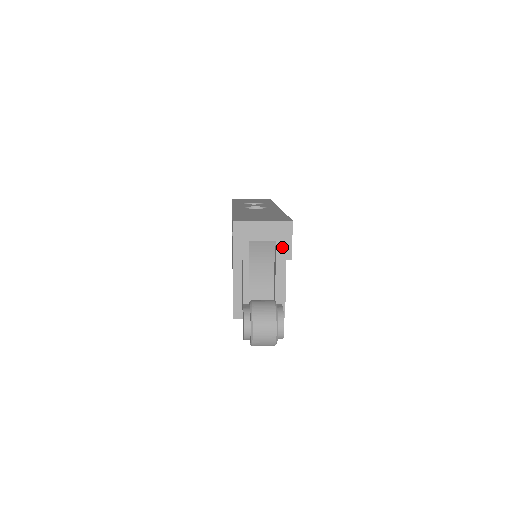
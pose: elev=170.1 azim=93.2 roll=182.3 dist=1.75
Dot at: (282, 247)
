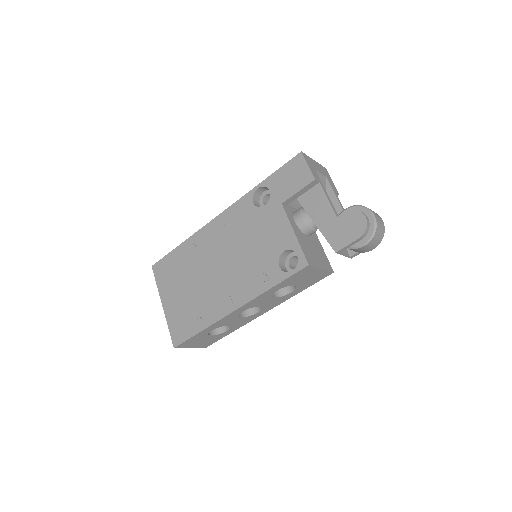
Dot at: (331, 183)
